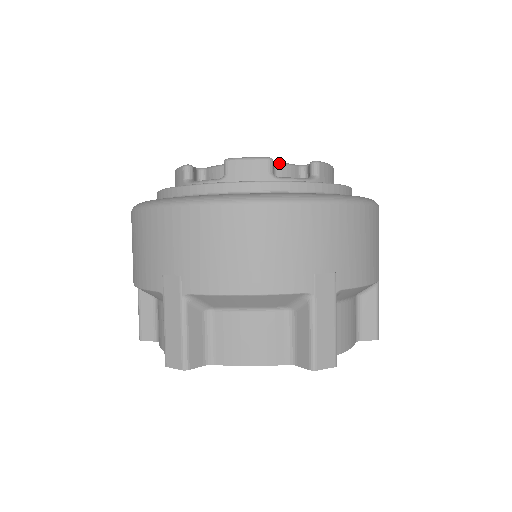
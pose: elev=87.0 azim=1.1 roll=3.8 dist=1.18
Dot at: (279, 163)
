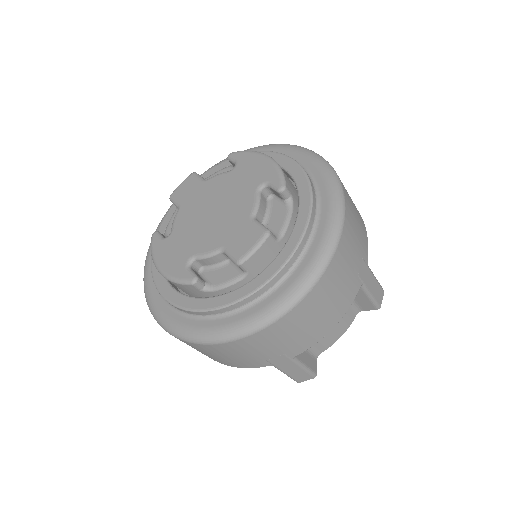
Dot at: (255, 212)
